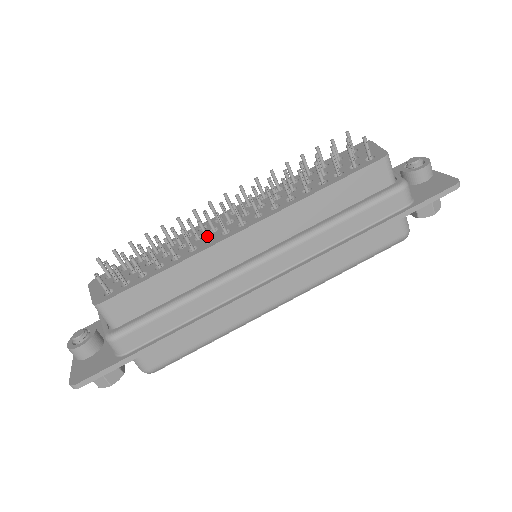
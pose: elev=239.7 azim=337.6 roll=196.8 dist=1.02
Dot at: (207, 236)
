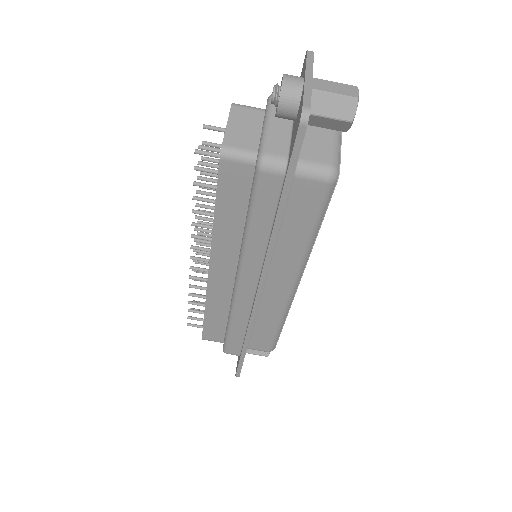
Dot at: (203, 280)
